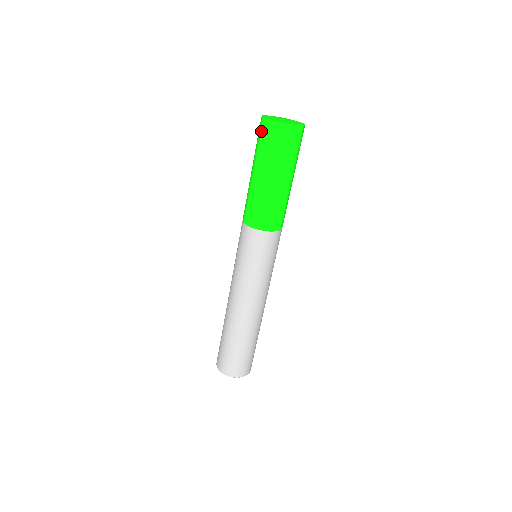
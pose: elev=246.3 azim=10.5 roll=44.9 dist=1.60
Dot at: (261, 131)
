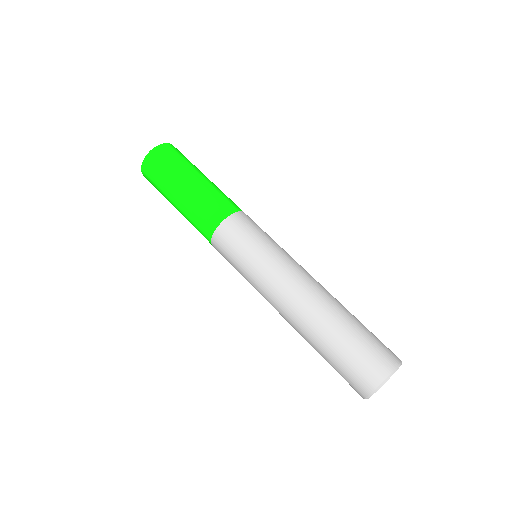
Dot at: (150, 170)
